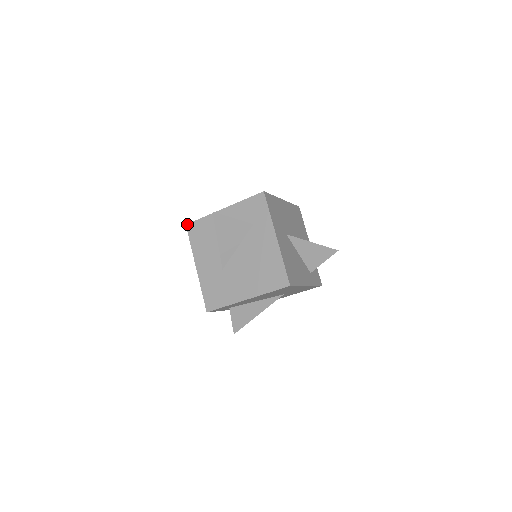
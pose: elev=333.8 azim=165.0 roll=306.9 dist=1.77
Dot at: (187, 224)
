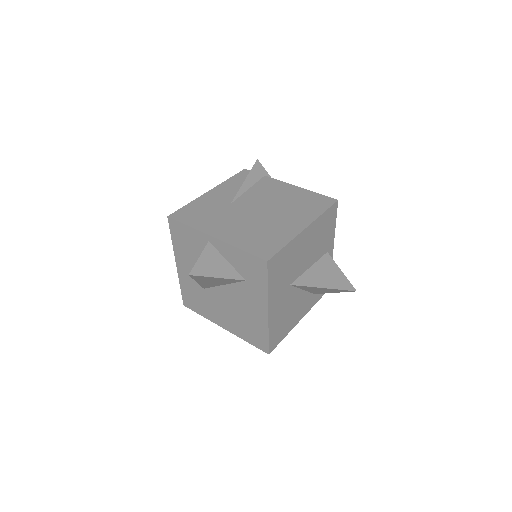
Dot at: (169, 217)
